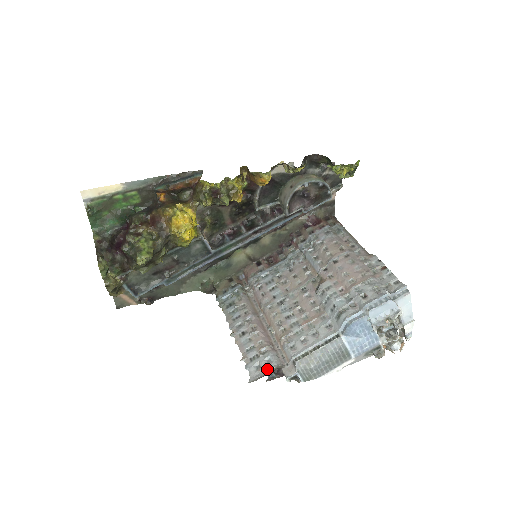
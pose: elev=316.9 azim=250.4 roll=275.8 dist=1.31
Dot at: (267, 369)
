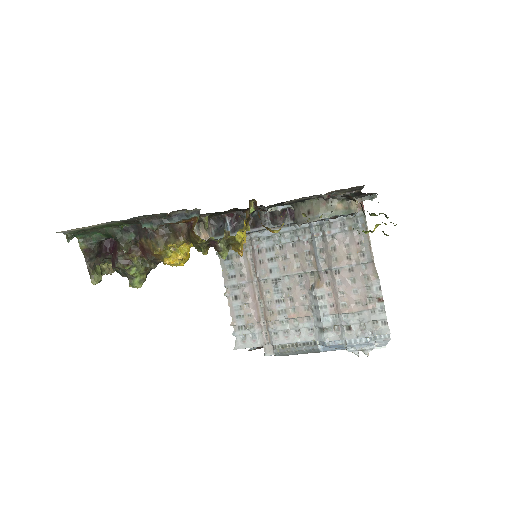
Dot at: (250, 345)
